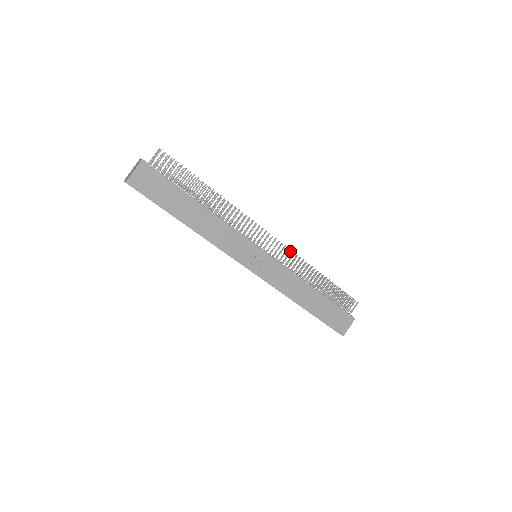
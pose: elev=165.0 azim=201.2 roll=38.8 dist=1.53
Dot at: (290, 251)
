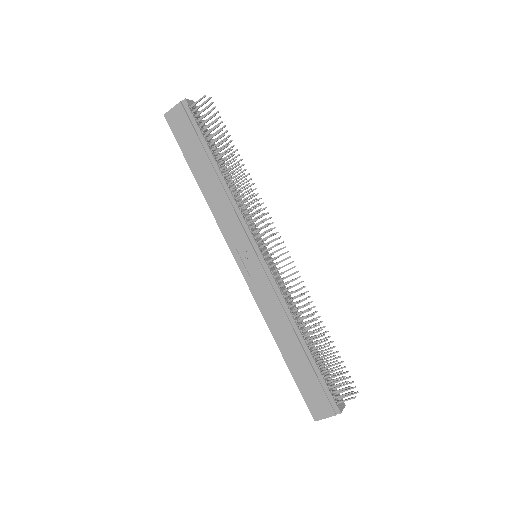
Dot at: occluded
